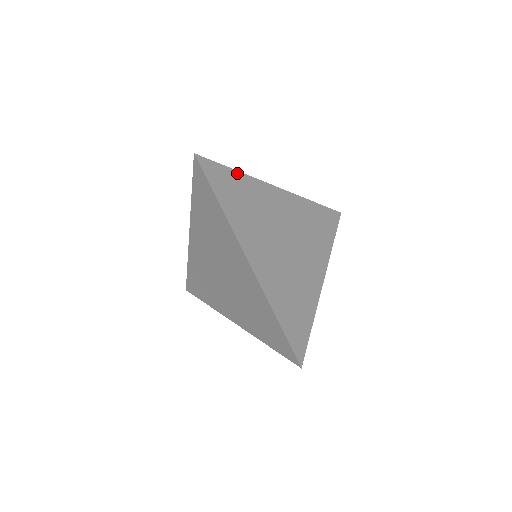
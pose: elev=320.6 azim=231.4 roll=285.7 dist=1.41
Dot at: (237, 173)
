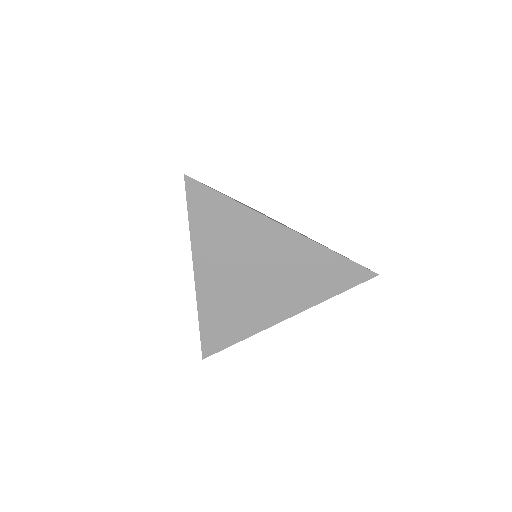
Dot at: (232, 202)
